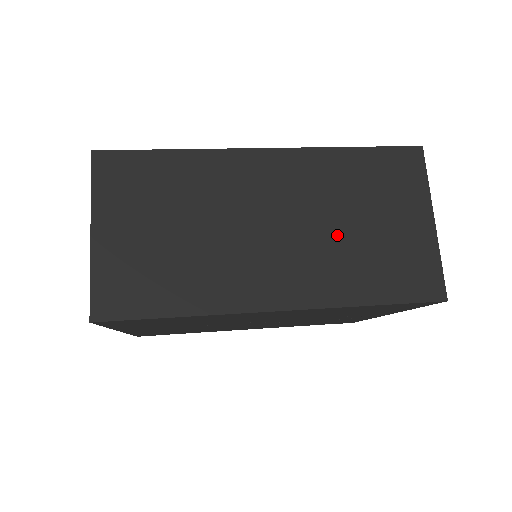
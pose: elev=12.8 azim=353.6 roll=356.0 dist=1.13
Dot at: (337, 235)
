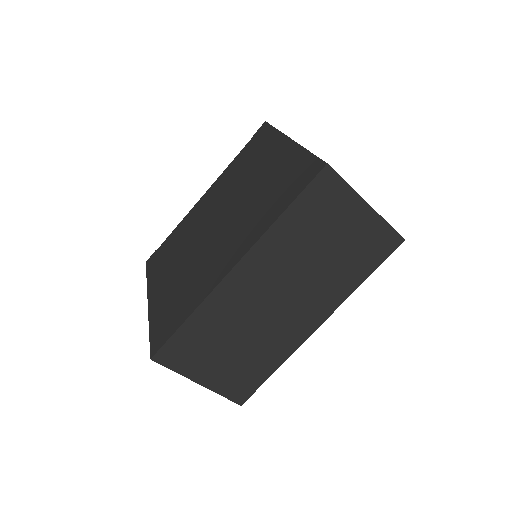
Dot at: (318, 268)
